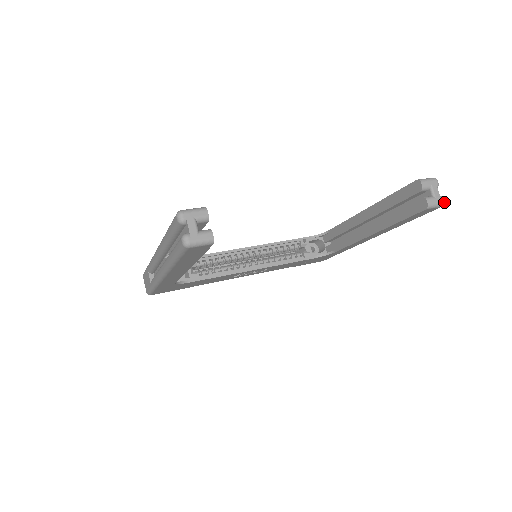
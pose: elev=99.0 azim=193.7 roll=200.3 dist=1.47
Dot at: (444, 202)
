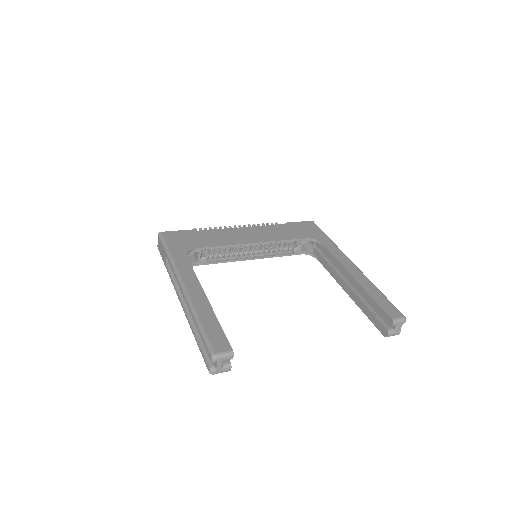
Dot at: occluded
